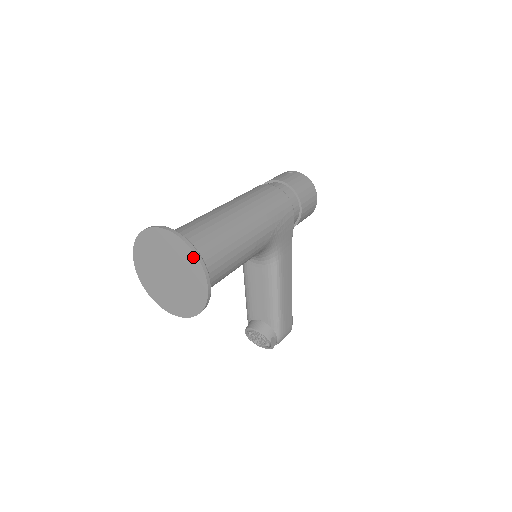
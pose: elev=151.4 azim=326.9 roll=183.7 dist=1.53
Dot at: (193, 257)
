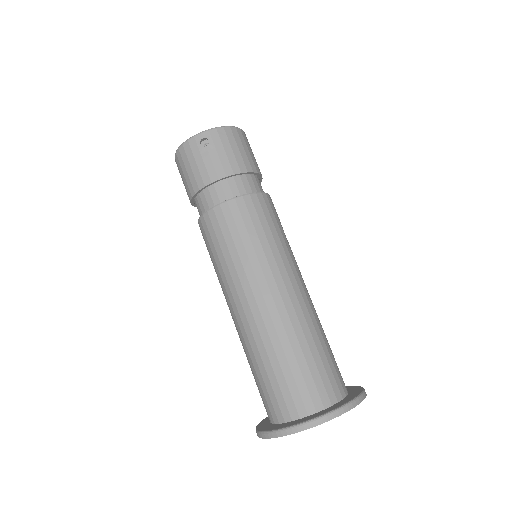
Dot at: (354, 406)
